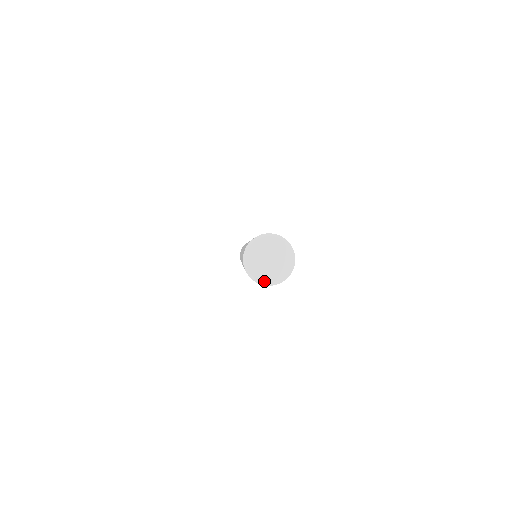
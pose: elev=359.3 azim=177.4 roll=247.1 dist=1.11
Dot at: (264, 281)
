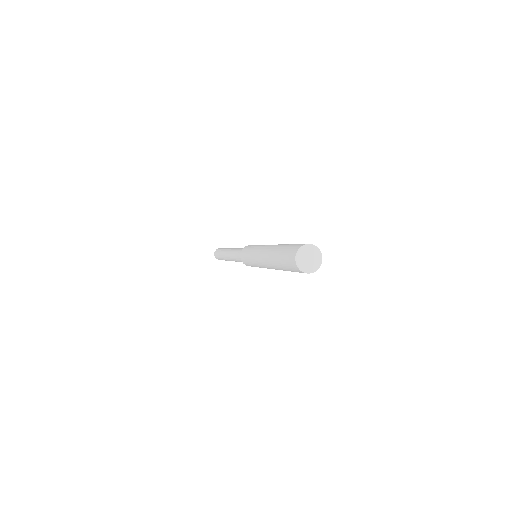
Dot at: (312, 271)
